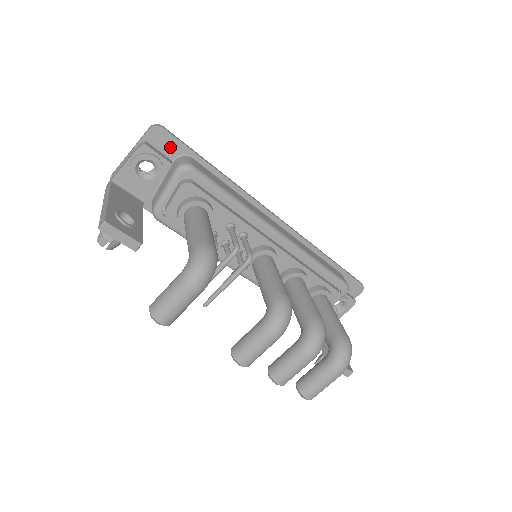
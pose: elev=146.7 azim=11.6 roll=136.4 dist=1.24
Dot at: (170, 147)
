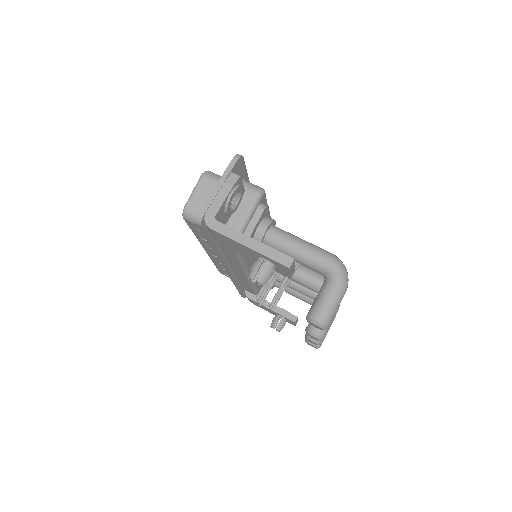
Dot at: (240, 174)
